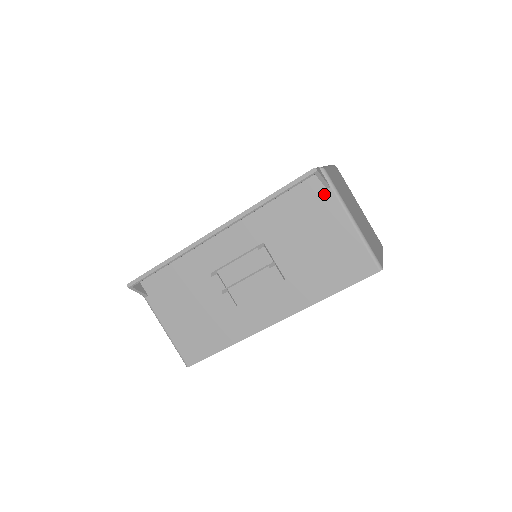
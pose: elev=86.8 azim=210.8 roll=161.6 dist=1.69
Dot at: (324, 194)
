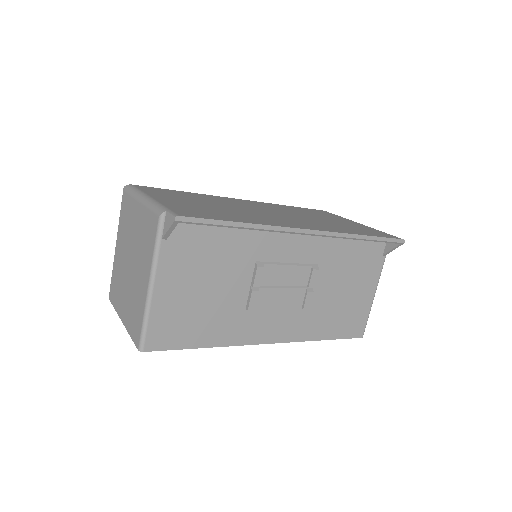
Dot at: (379, 257)
